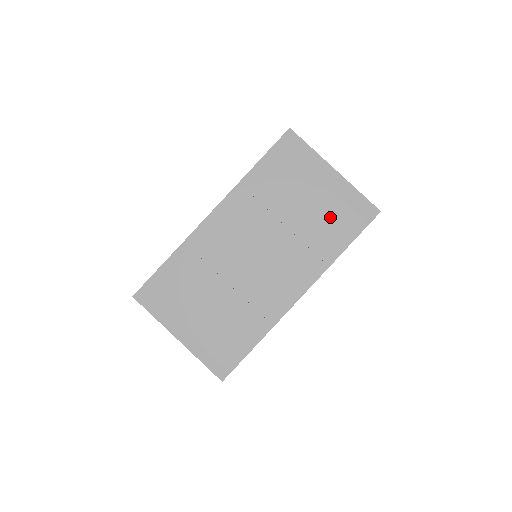
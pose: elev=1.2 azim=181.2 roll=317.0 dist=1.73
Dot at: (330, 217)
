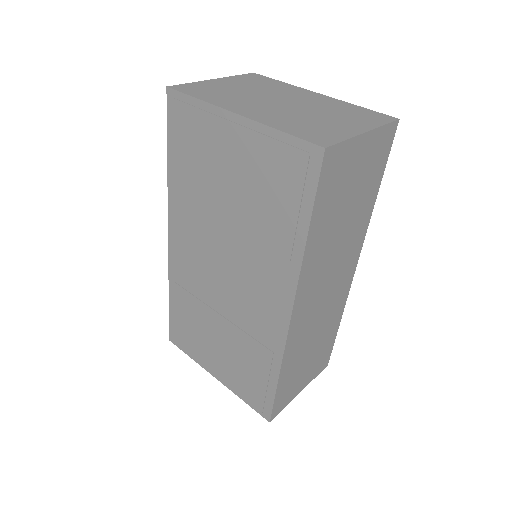
Dot at: (266, 192)
